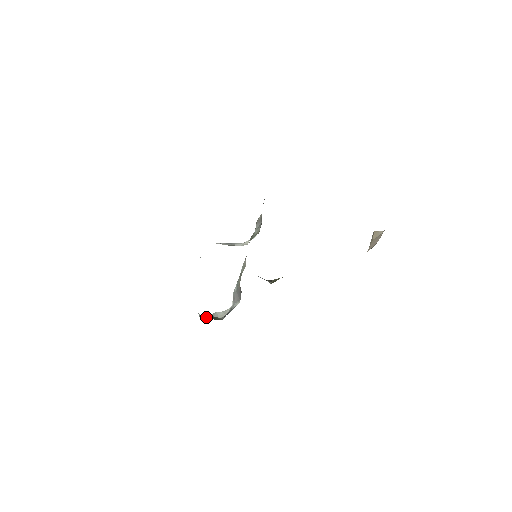
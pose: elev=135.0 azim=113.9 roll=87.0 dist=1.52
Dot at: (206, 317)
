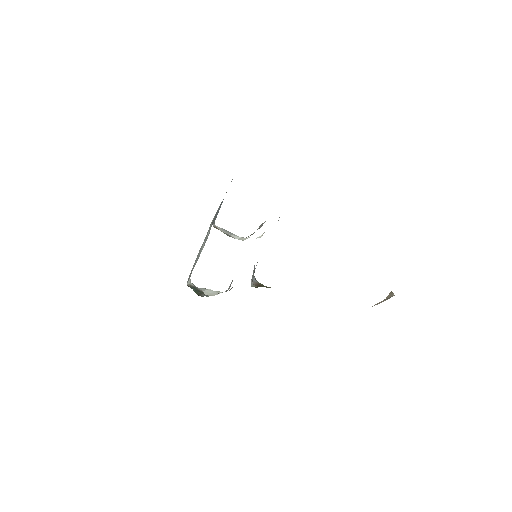
Dot at: (192, 287)
